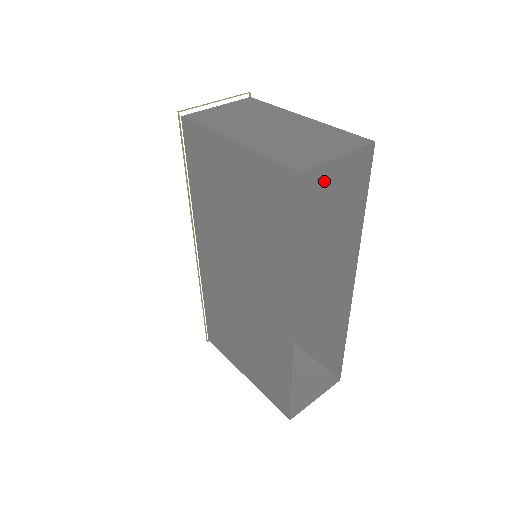
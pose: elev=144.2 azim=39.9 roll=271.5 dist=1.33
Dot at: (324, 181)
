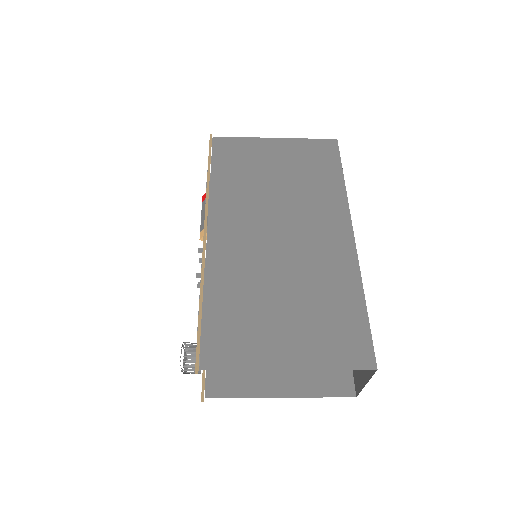
Dot at: occluded
